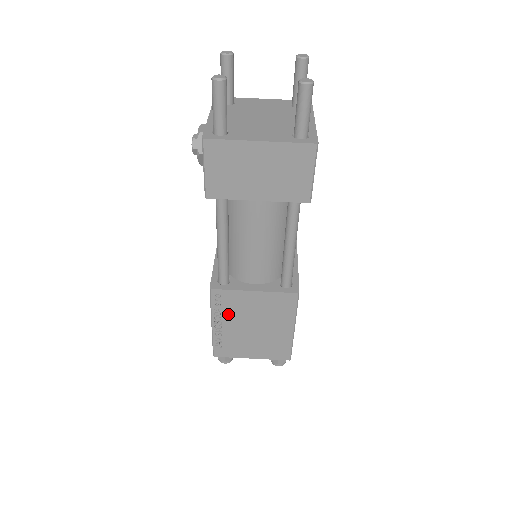
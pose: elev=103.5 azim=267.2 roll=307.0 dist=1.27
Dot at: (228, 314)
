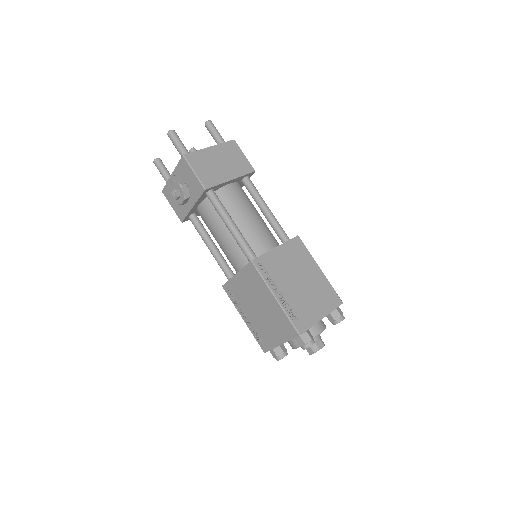
Dot at: (277, 279)
